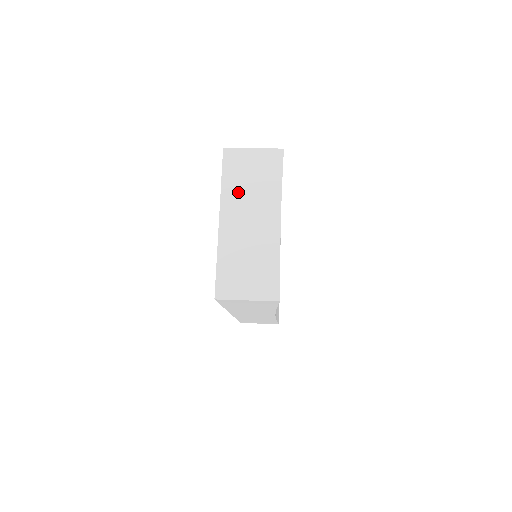
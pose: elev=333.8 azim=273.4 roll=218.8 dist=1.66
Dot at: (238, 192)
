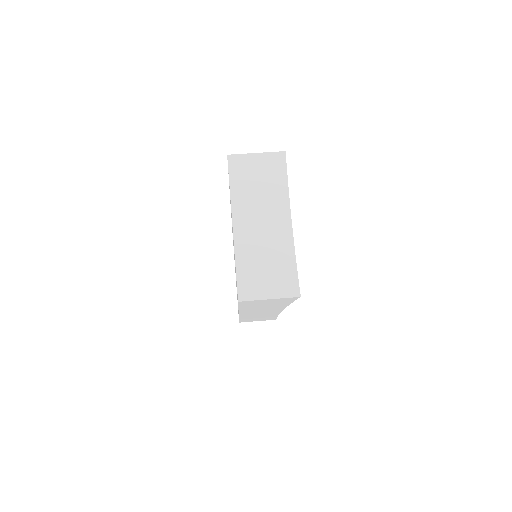
Dot at: (247, 196)
